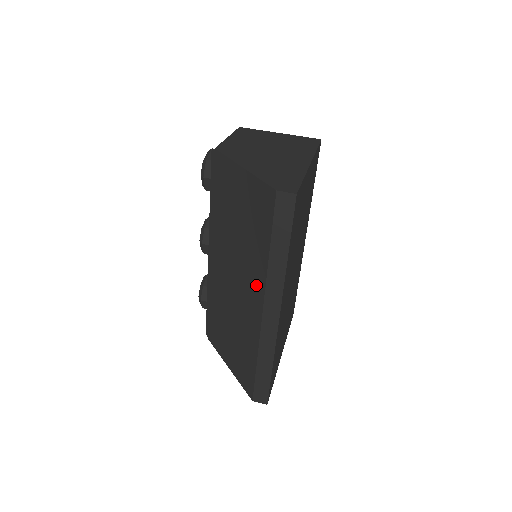
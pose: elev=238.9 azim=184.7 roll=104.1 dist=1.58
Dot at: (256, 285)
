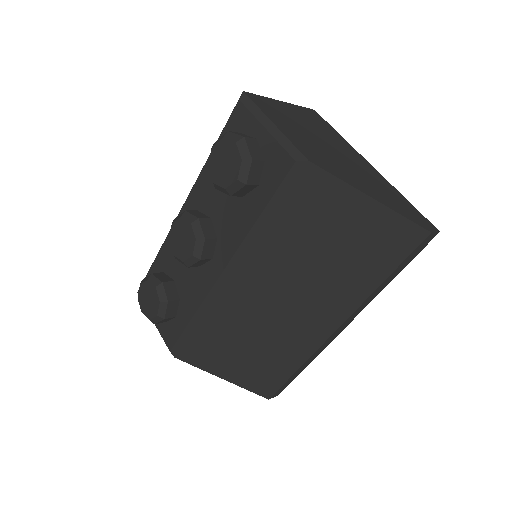
Dot at: (336, 309)
